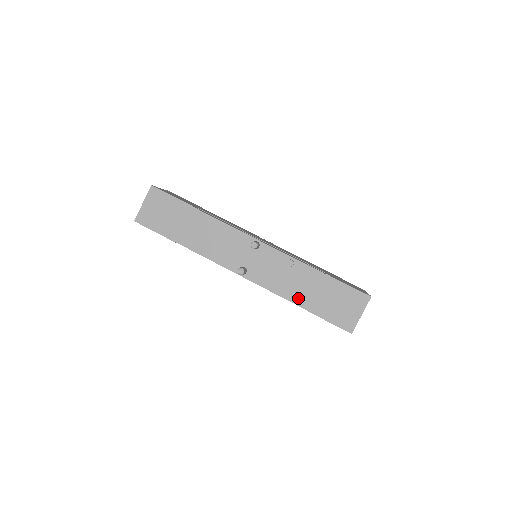
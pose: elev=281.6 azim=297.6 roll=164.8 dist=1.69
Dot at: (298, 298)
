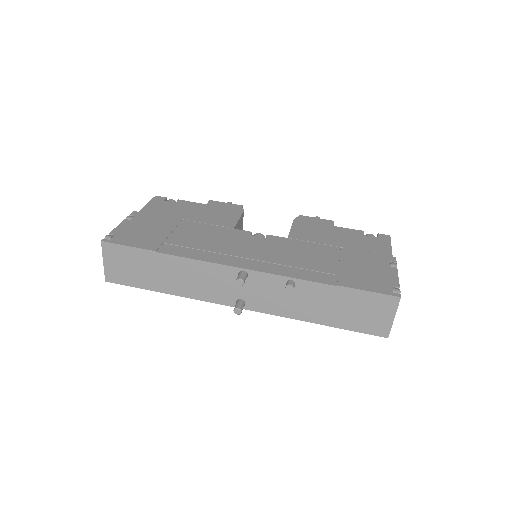
Dot at: (313, 316)
